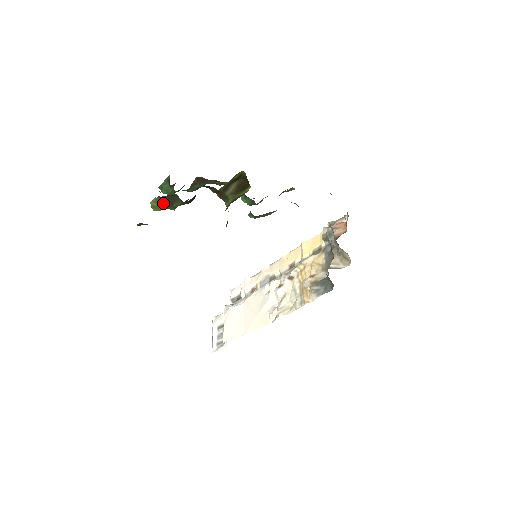
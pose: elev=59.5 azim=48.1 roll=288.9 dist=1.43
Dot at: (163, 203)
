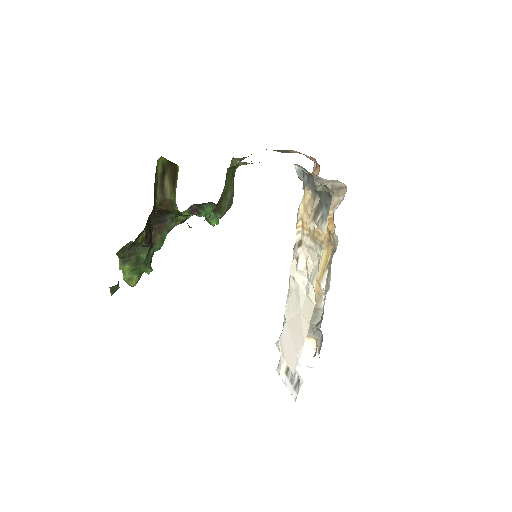
Dot at: (129, 264)
